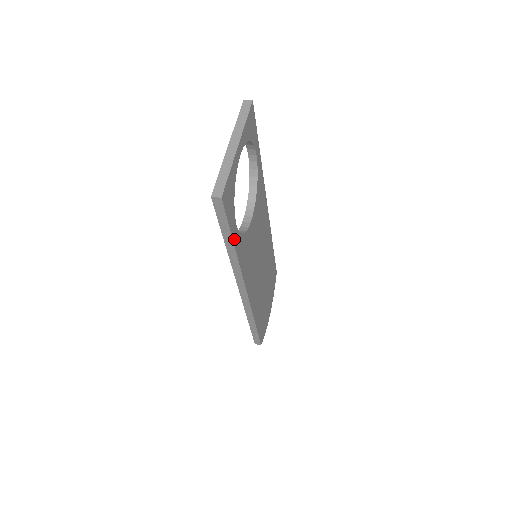
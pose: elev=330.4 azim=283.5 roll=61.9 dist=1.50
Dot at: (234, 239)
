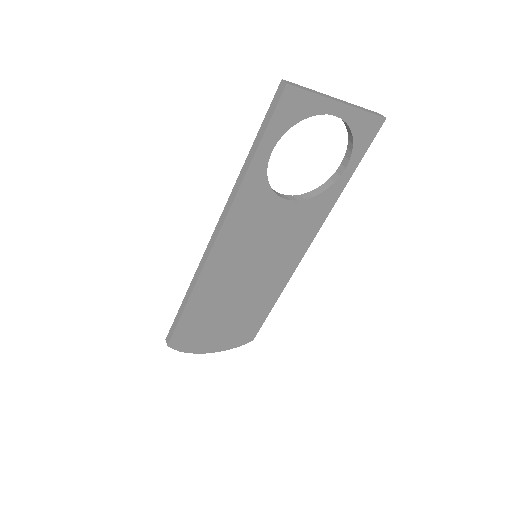
Dot at: (258, 154)
